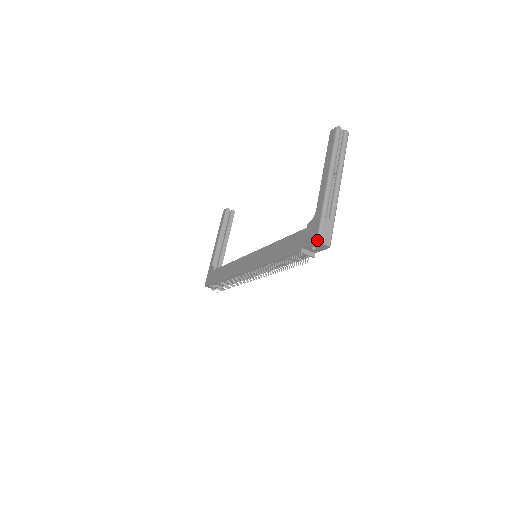
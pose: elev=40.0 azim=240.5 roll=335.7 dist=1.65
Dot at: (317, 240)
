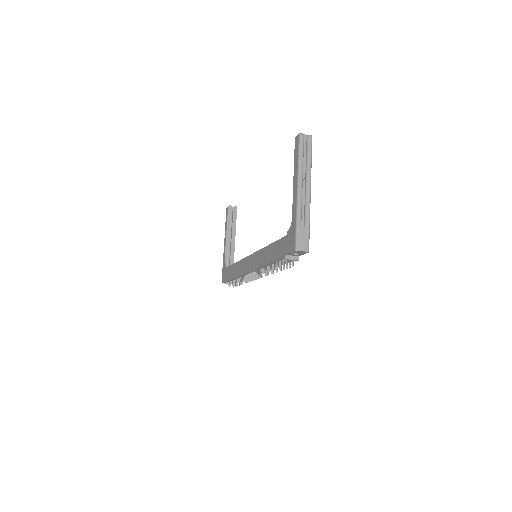
Dot at: (295, 248)
